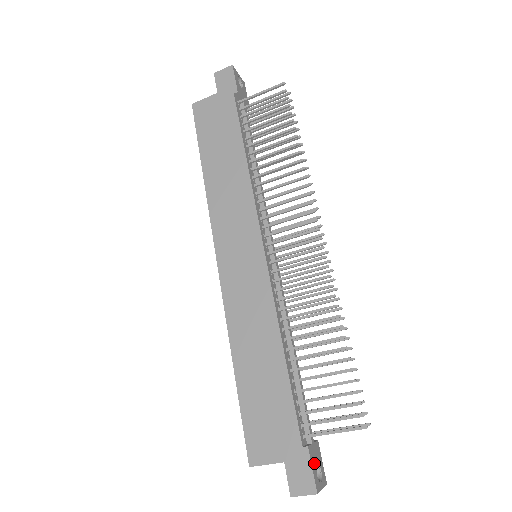
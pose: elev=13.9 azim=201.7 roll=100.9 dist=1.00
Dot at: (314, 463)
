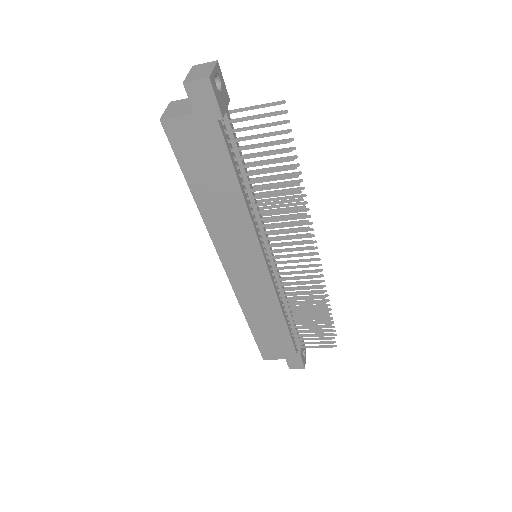
Dot at: (303, 356)
